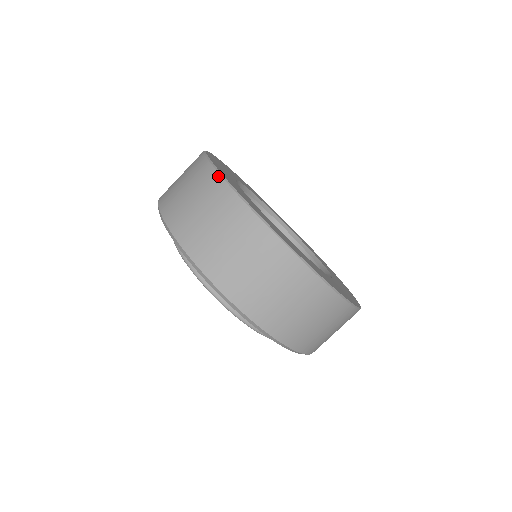
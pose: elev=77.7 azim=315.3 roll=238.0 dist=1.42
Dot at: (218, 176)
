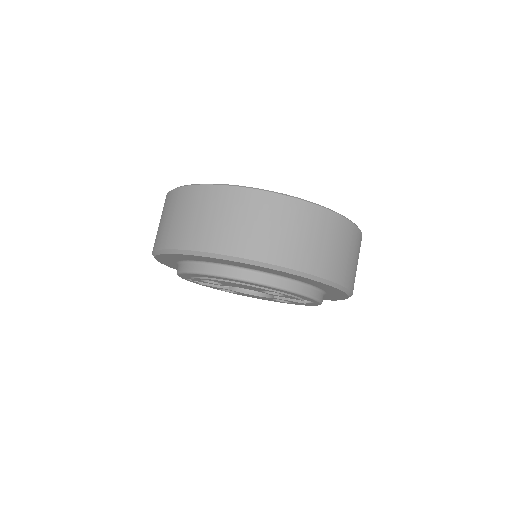
Dot at: (264, 192)
